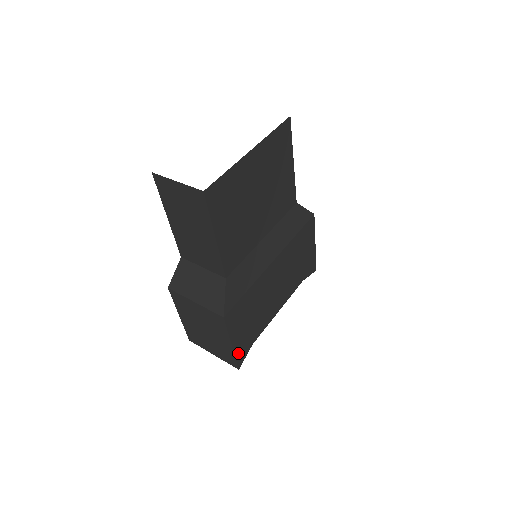
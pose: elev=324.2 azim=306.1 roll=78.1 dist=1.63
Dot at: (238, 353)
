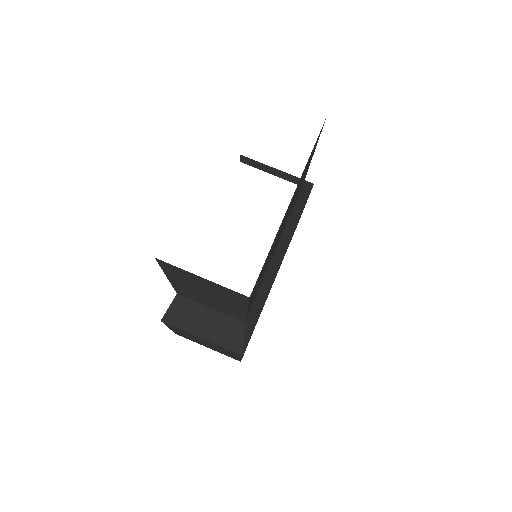
Dot at: occluded
